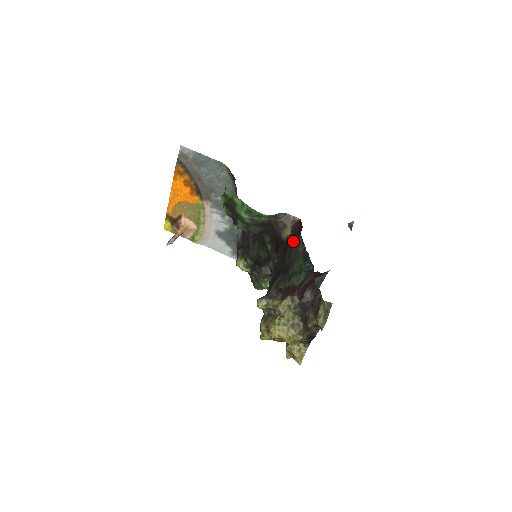
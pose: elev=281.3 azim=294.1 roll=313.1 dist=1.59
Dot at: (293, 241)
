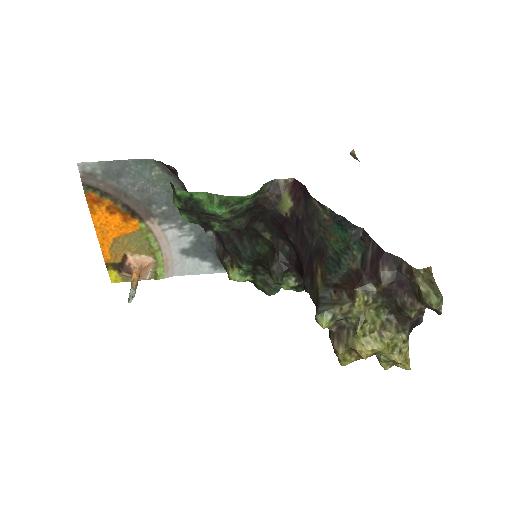
Dot at: (304, 211)
